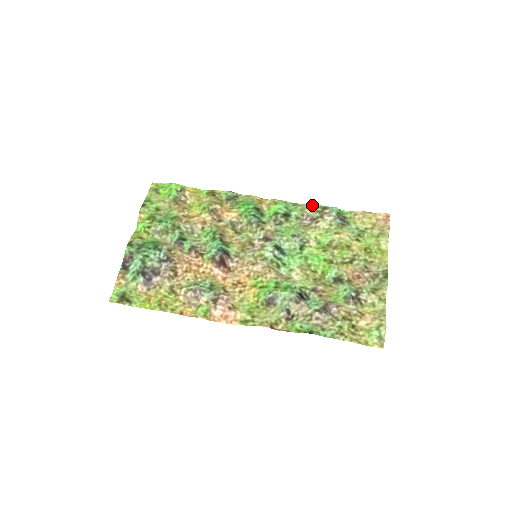
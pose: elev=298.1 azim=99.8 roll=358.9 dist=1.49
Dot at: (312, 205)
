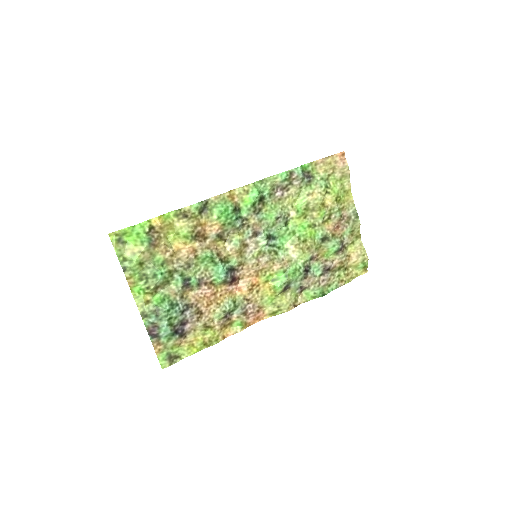
Dot at: (278, 175)
